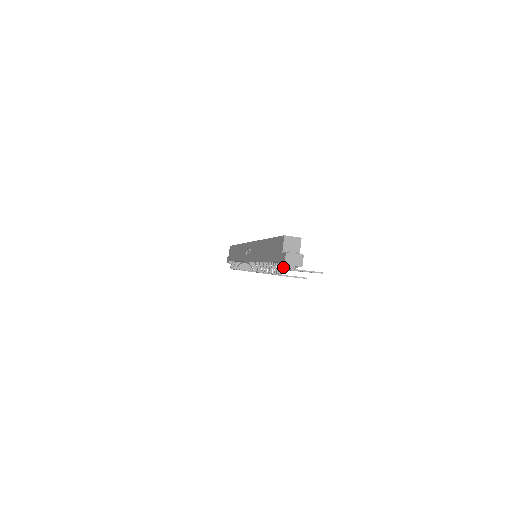
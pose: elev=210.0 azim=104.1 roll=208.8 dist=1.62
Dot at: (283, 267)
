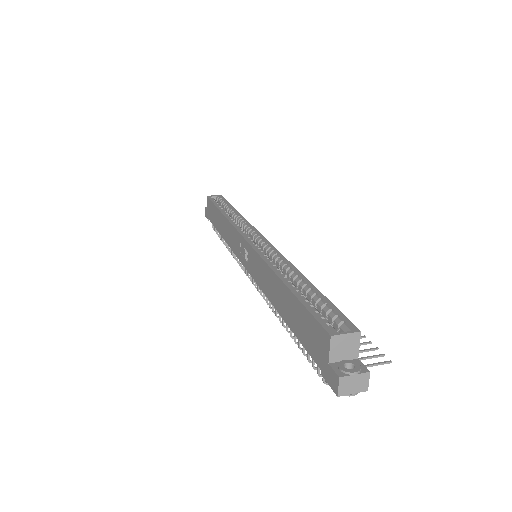
Dot at: occluded
